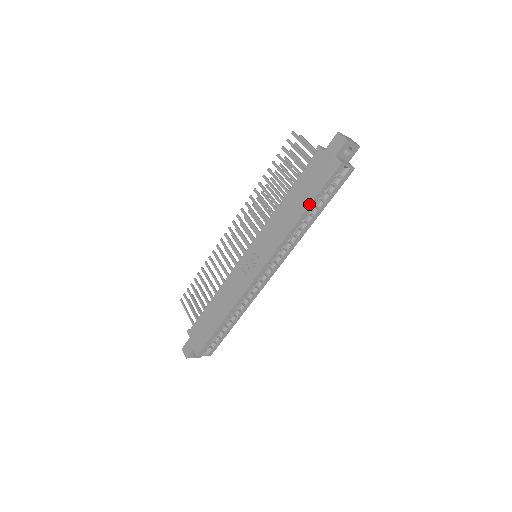
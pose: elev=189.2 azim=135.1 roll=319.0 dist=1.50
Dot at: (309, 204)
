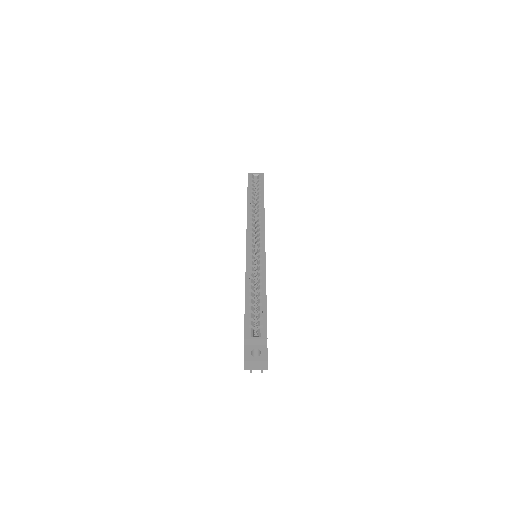
Dot at: (247, 195)
